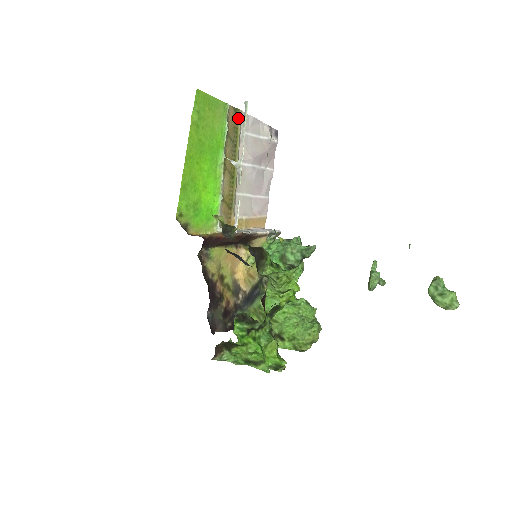
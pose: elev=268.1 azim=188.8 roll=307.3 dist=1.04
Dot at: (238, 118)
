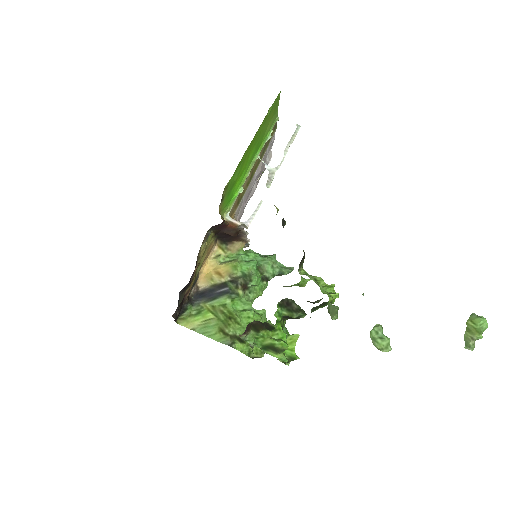
Dot at: (273, 132)
